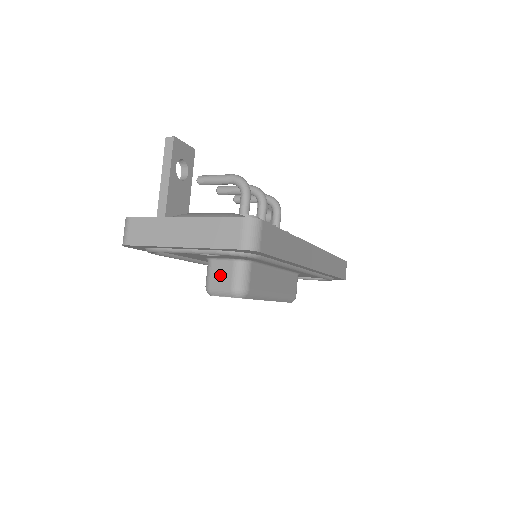
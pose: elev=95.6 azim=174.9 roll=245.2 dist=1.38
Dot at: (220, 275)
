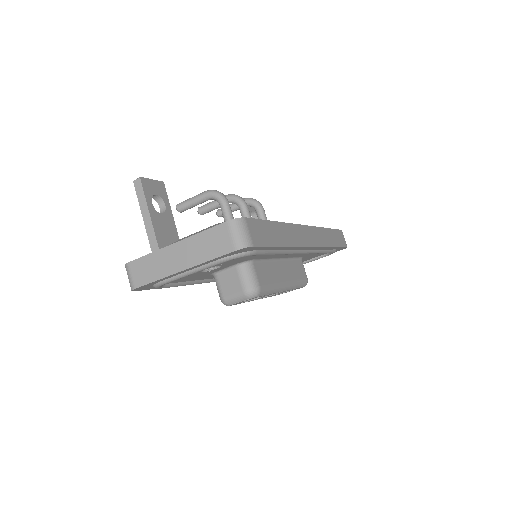
Dot at: (229, 284)
